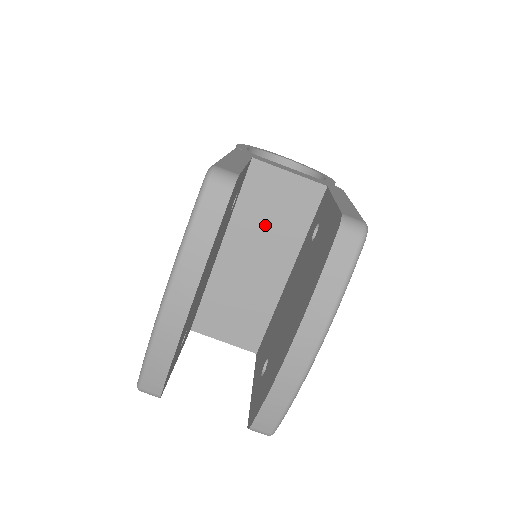
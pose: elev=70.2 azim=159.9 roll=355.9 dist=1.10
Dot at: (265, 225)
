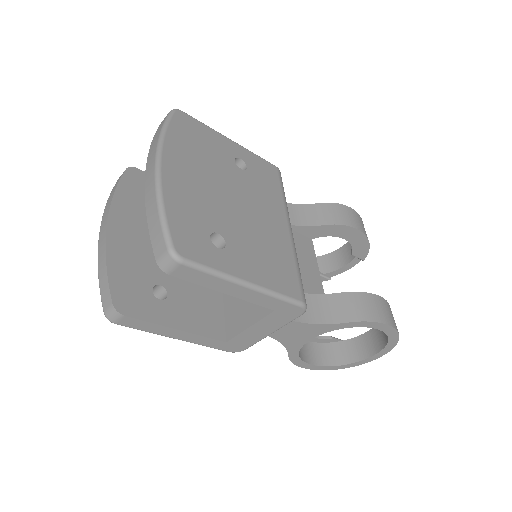
Dot at: occluded
